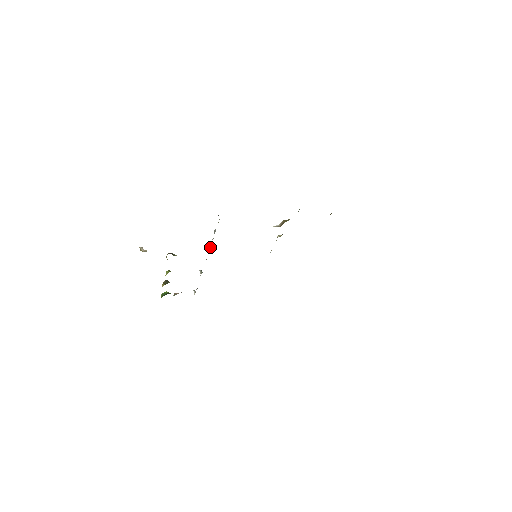
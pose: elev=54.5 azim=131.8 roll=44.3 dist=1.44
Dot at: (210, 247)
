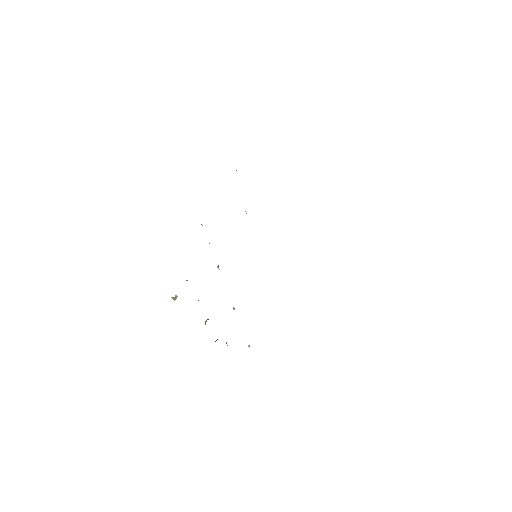
Dot at: (218, 265)
